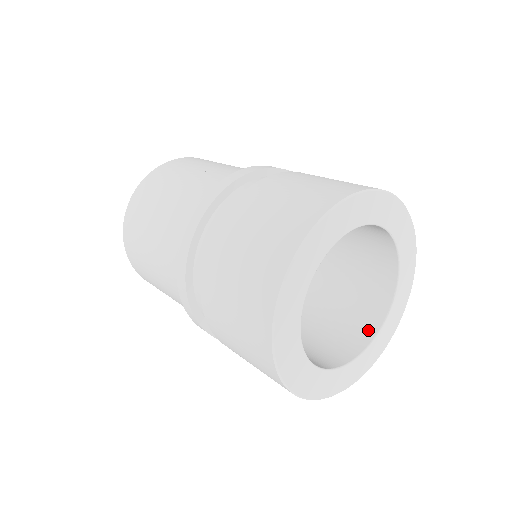
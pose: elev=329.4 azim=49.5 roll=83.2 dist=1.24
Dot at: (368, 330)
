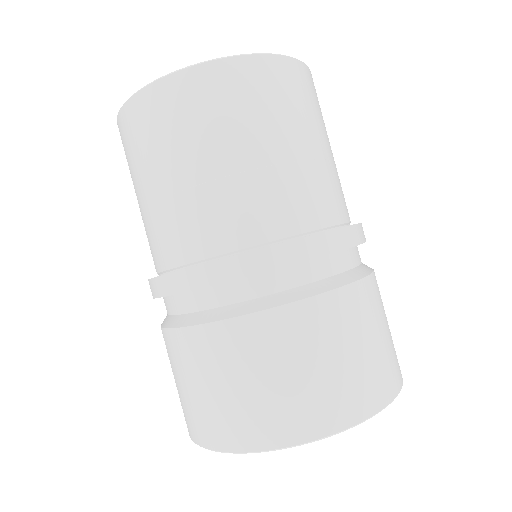
Dot at: occluded
